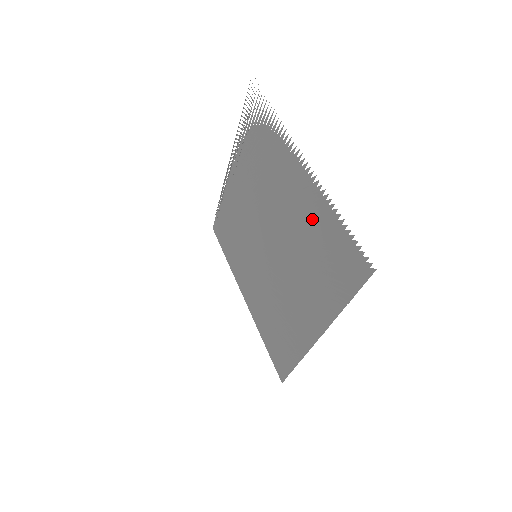
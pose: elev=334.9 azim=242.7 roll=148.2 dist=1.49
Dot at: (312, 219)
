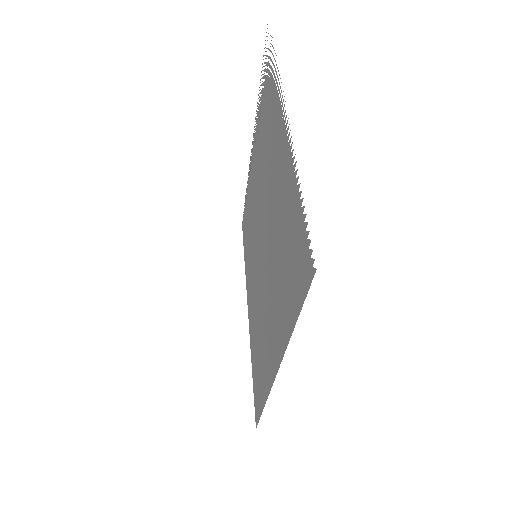
Dot at: (284, 197)
